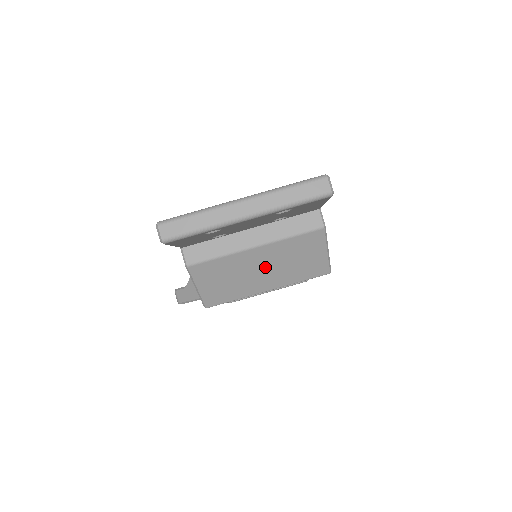
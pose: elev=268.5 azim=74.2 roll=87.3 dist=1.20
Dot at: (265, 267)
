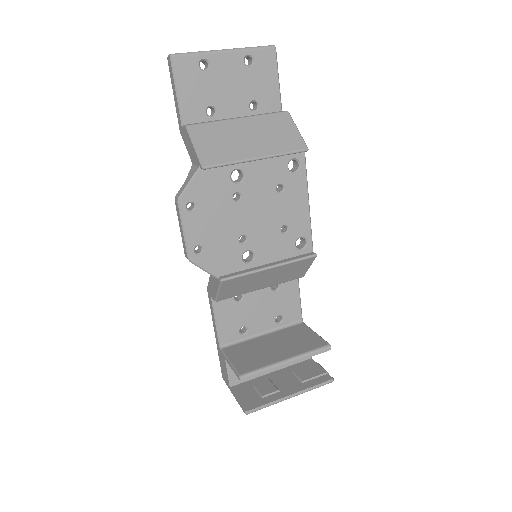
Dot at: (250, 135)
